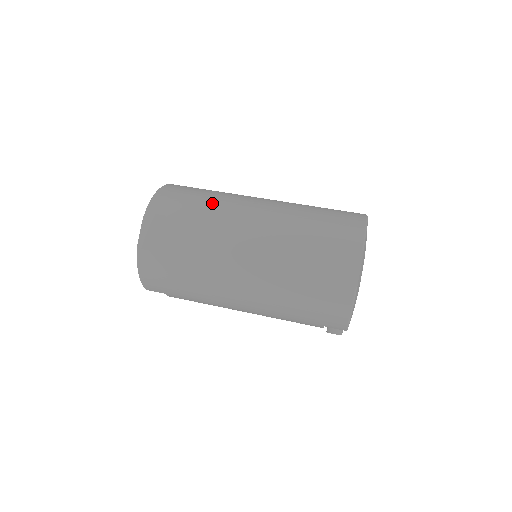
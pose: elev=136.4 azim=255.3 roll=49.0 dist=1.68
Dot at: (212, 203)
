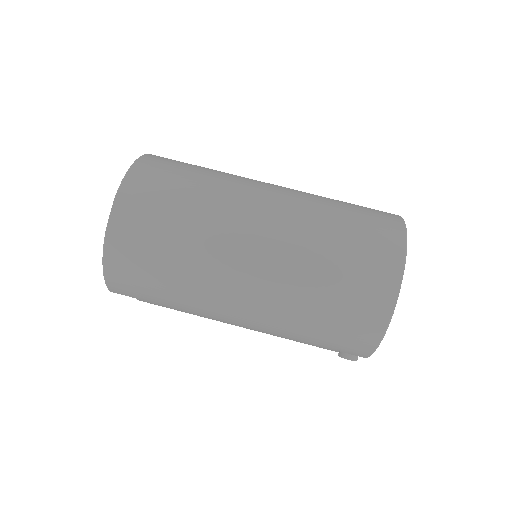
Dot at: (209, 186)
